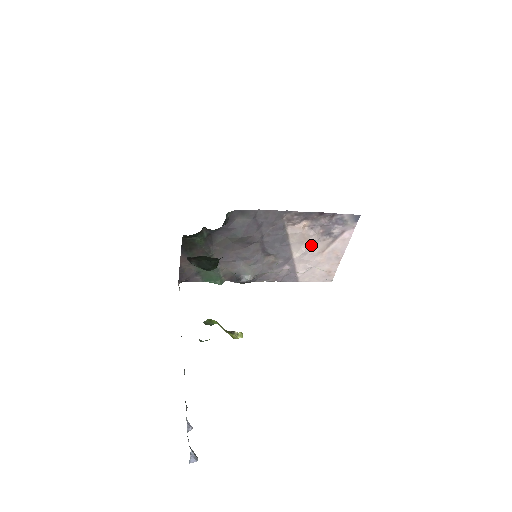
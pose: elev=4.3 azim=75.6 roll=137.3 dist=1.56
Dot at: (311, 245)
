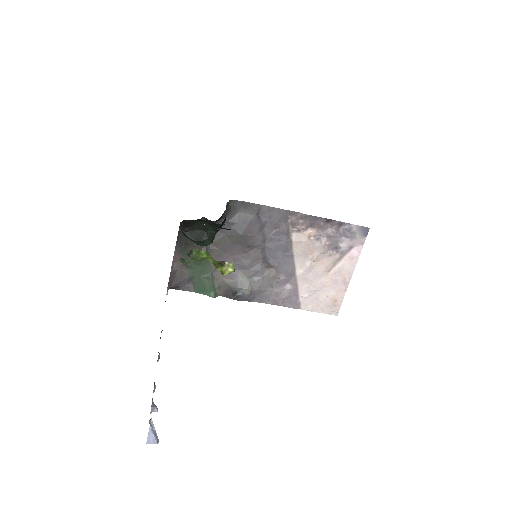
Dot at: (316, 260)
